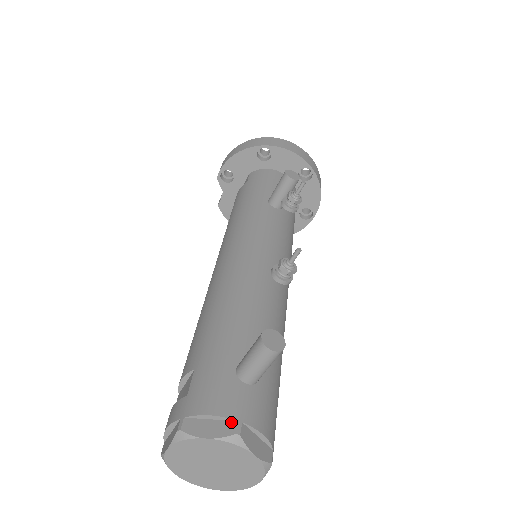
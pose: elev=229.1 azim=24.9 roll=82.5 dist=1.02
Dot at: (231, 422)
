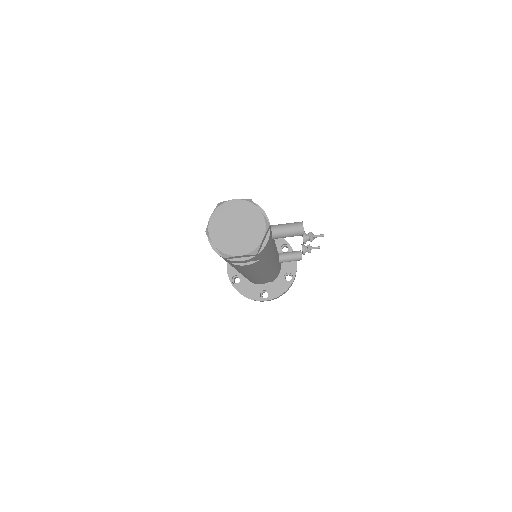
Dot at: (268, 221)
